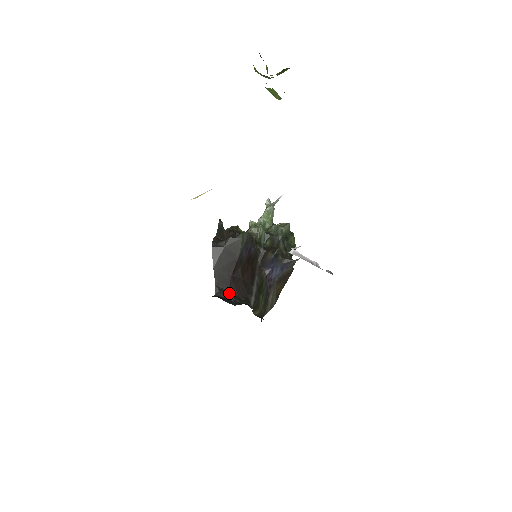
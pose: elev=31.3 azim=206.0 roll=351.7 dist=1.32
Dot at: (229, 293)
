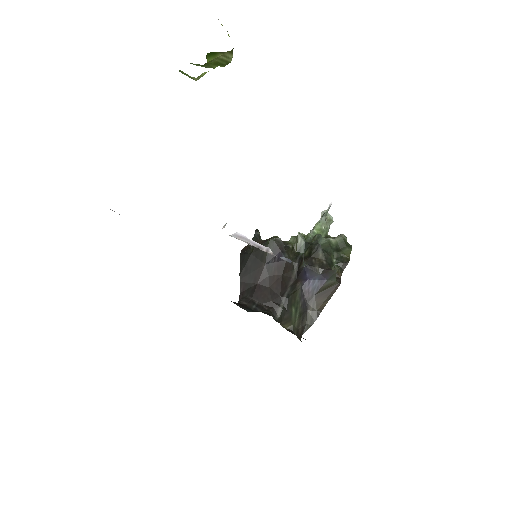
Dot at: (252, 301)
